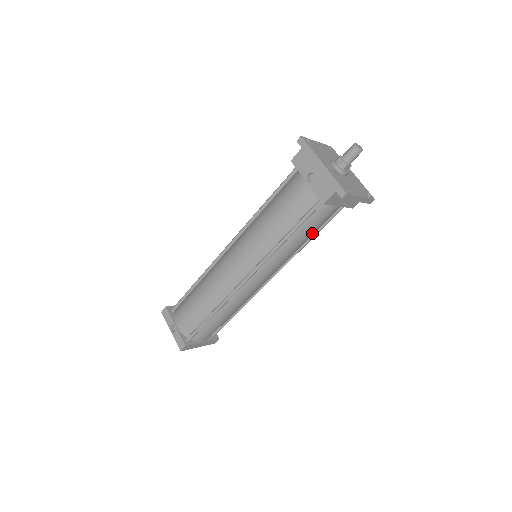
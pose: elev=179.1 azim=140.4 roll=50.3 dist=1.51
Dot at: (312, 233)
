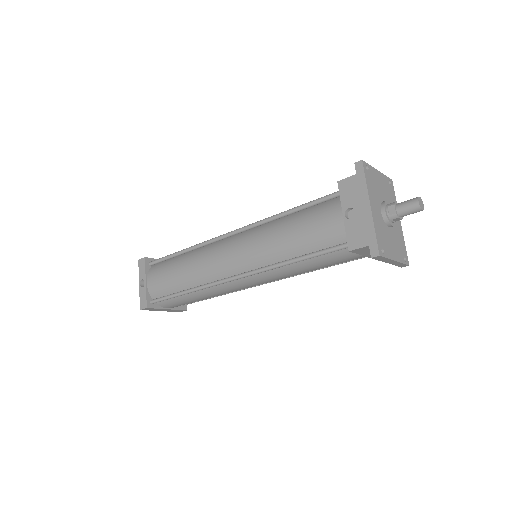
Dot at: occluded
